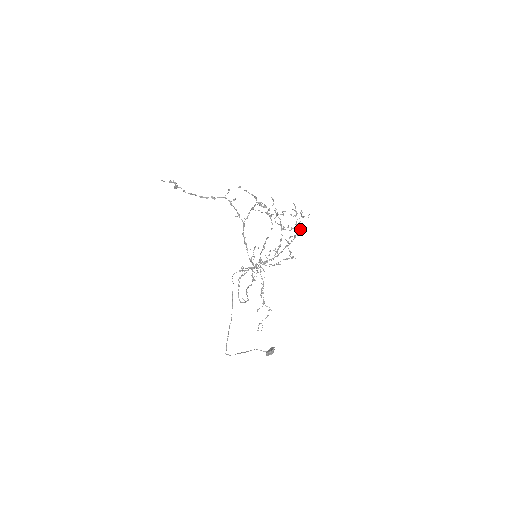
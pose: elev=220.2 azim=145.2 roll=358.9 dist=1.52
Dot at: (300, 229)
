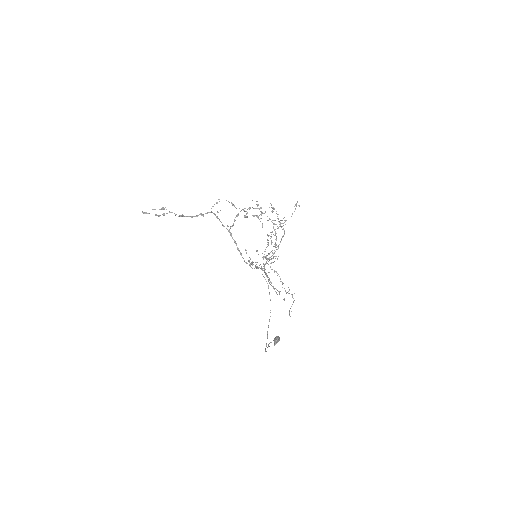
Dot at: occluded
